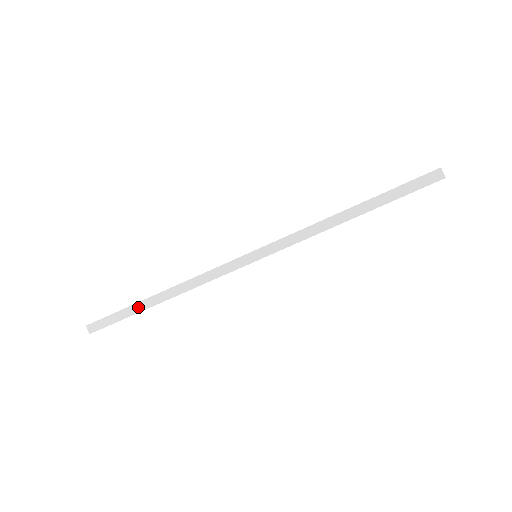
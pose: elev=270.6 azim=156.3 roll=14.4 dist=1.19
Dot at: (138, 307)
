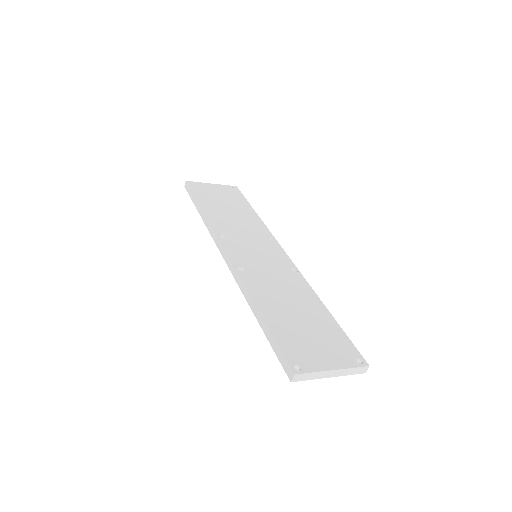
Dot at: (197, 204)
